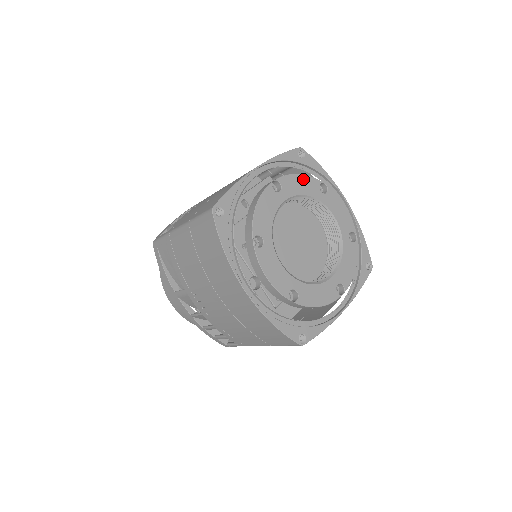
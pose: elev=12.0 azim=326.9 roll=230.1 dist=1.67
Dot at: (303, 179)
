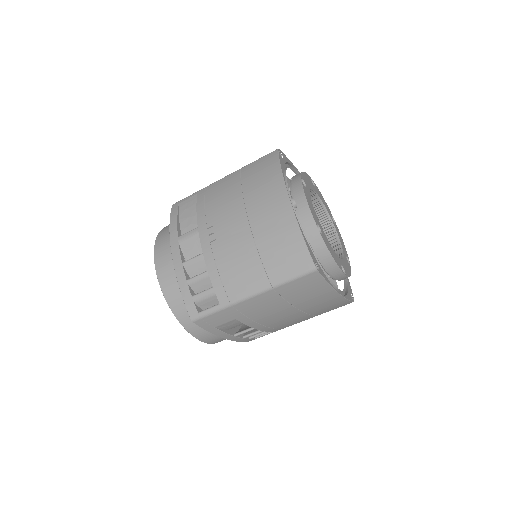
Dot at: (324, 201)
